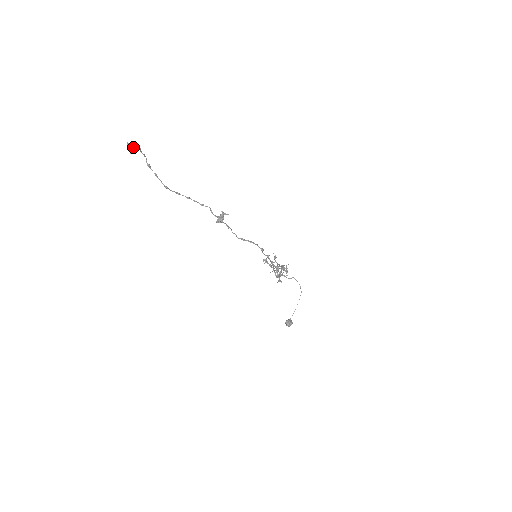
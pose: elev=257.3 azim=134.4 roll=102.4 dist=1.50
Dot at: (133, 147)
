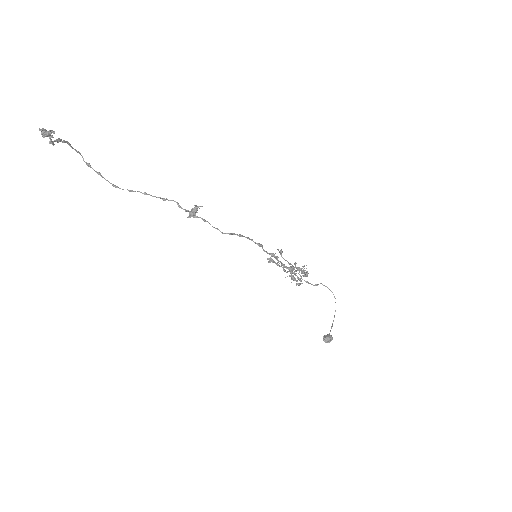
Dot at: (49, 133)
